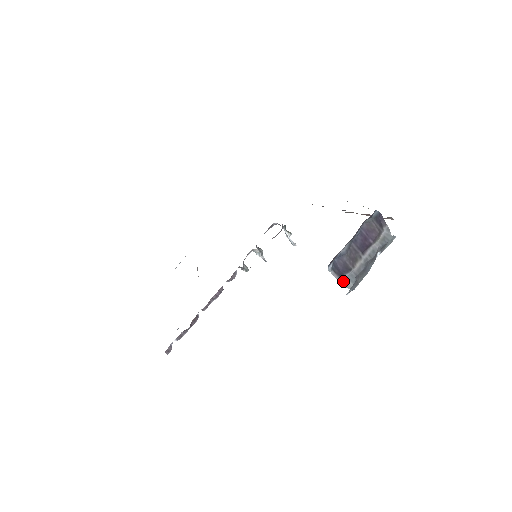
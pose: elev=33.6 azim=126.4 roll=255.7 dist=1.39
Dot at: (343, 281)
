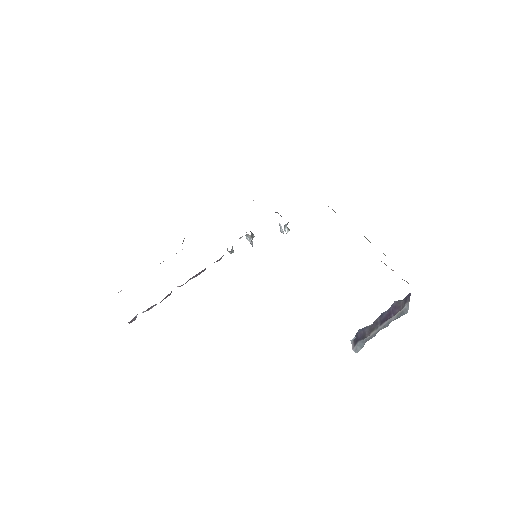
Dot at: (355, 346)
